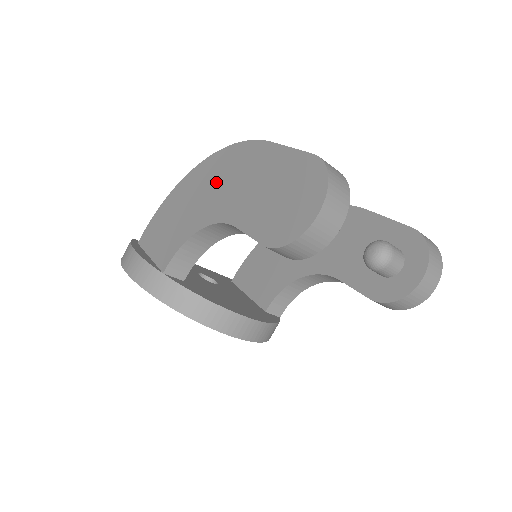
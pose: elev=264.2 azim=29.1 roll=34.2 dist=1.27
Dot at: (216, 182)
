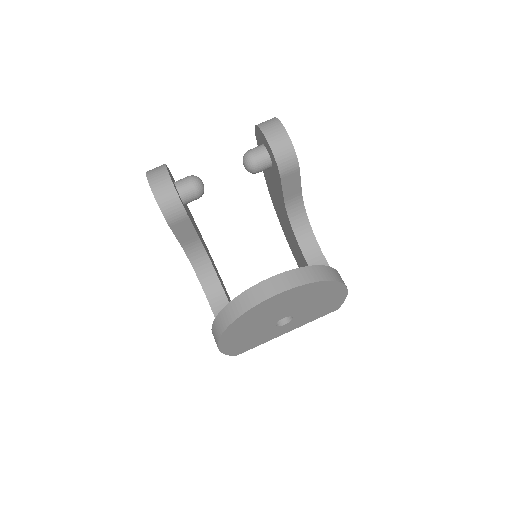
Dot at: occluded
